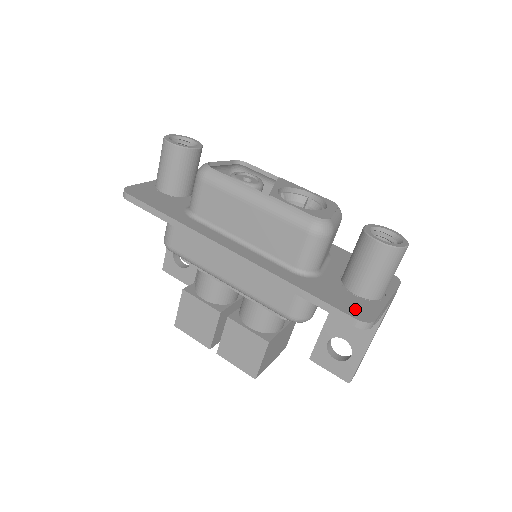
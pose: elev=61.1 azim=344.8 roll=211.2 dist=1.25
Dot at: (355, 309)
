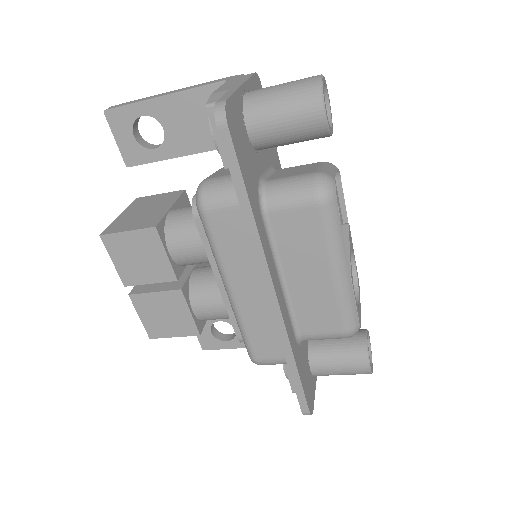
Dot at: (310, 395)
